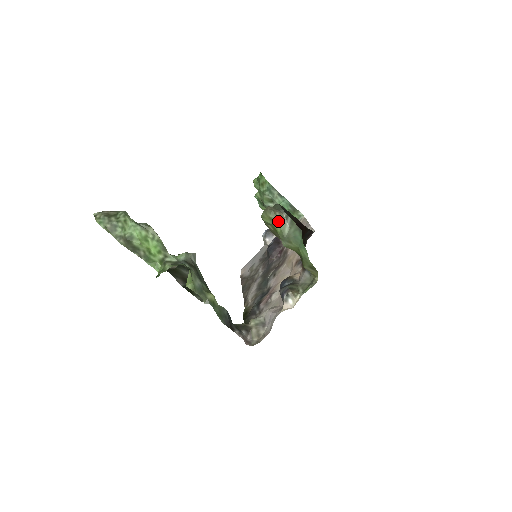
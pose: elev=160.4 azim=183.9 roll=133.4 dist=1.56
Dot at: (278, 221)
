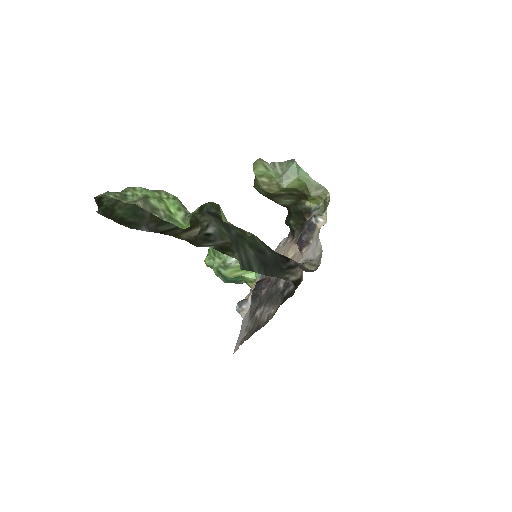
Dot at: (269, 167)
